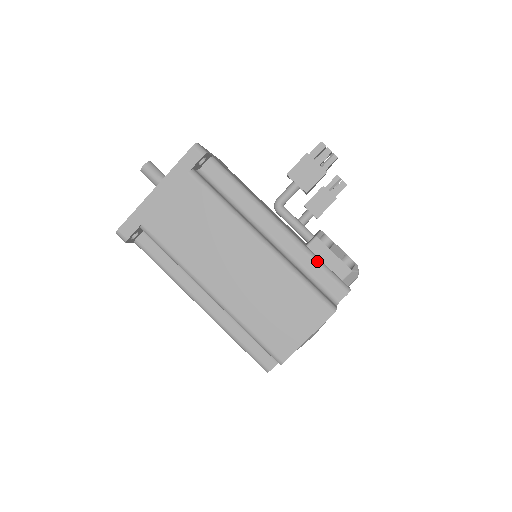
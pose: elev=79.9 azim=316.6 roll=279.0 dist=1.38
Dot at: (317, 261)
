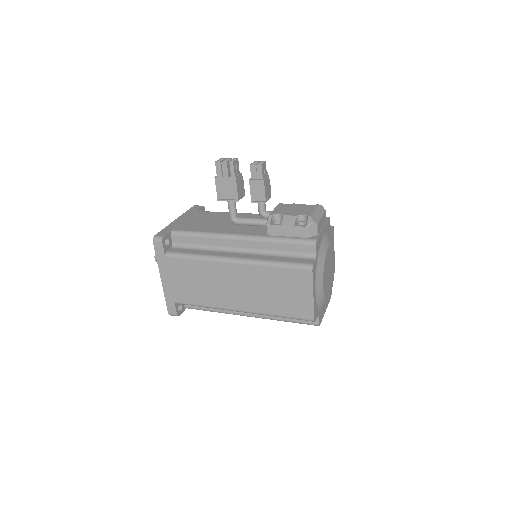
Dot at: (280, 241)
